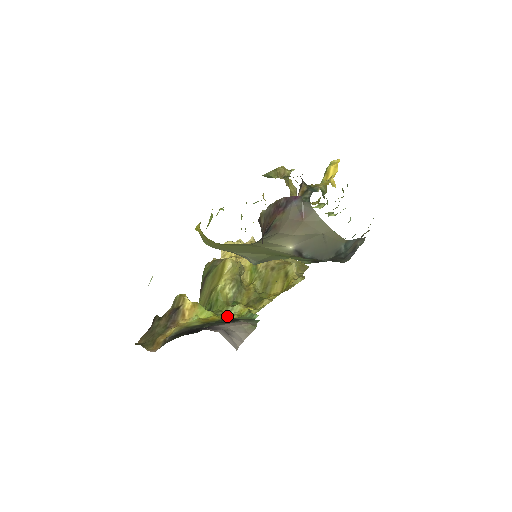
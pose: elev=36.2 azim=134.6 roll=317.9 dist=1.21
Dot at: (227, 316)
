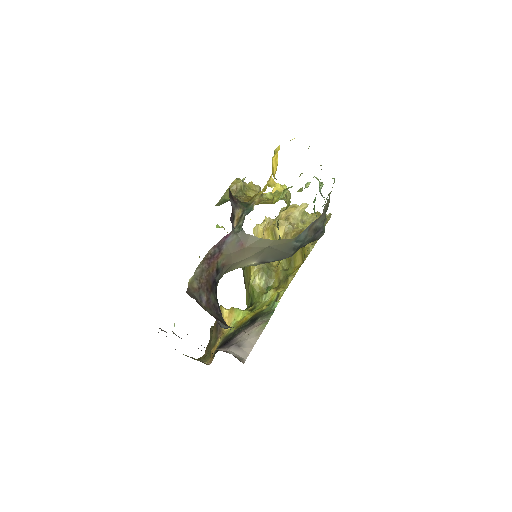
Dot at: (261, 306)
